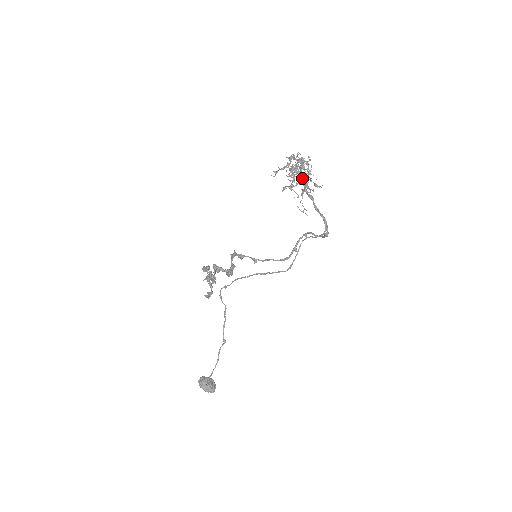
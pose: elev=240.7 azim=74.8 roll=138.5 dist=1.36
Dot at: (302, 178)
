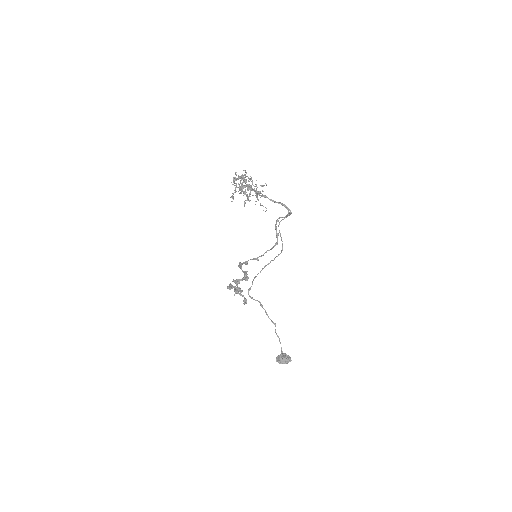
Dot at: (250, 188)
